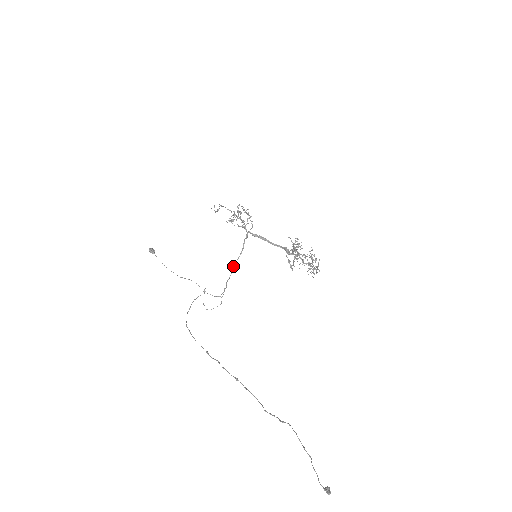
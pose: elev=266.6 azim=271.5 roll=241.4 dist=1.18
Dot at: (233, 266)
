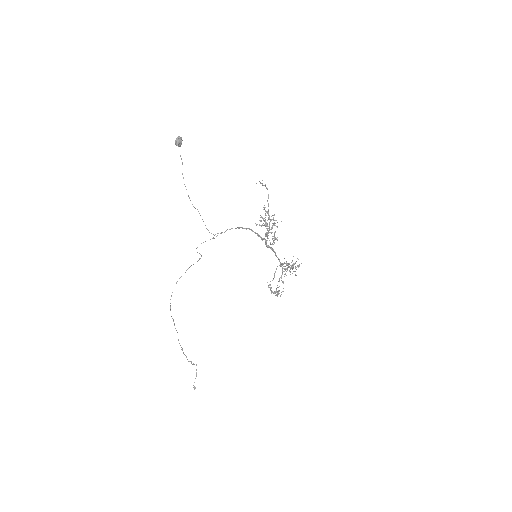
Dot at: (240, 227)
